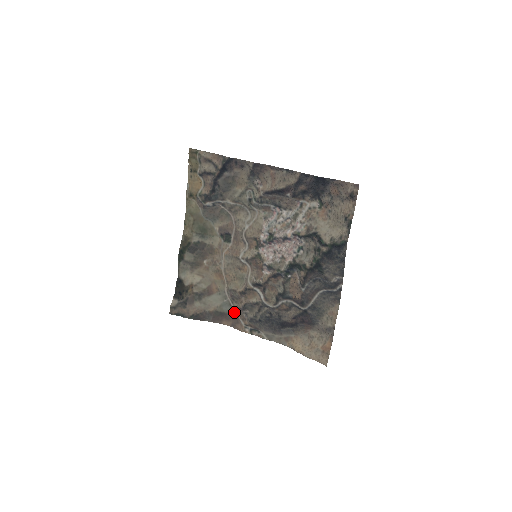
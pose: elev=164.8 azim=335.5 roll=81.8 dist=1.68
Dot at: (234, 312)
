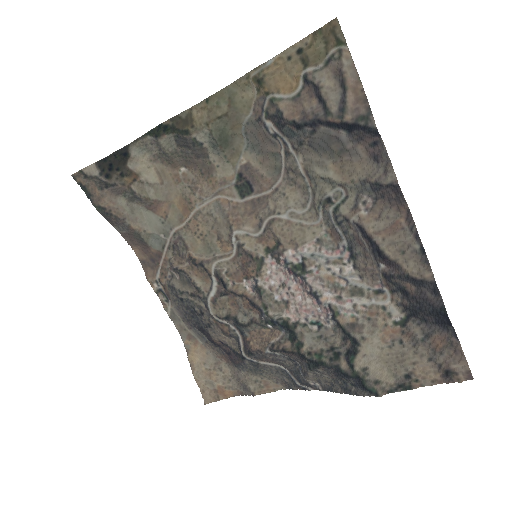
Dot at: (160, 256)
